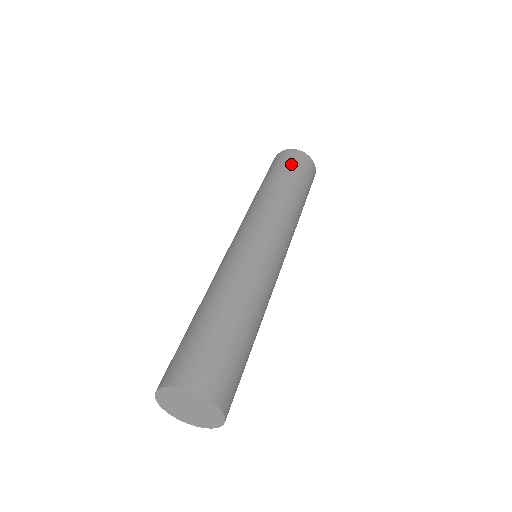
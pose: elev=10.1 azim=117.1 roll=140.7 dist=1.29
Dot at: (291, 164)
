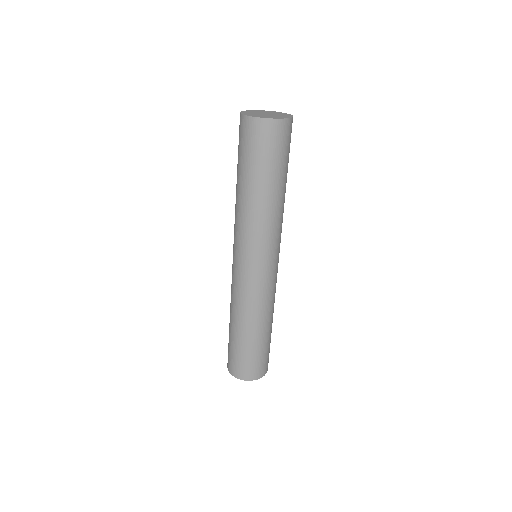
Dot at: (242, 148)
